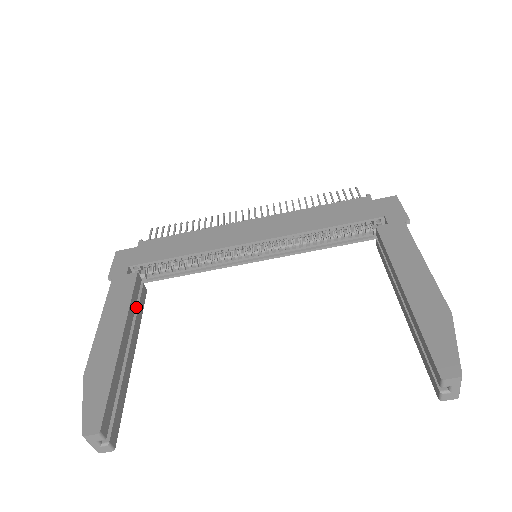
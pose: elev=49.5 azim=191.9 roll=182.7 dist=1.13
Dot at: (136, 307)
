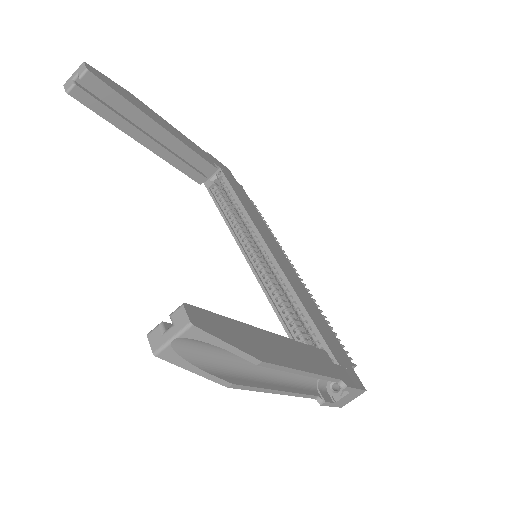
Dot at: (187, 163)
